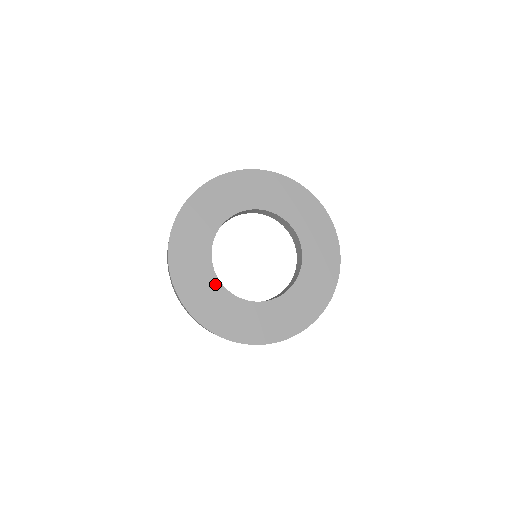
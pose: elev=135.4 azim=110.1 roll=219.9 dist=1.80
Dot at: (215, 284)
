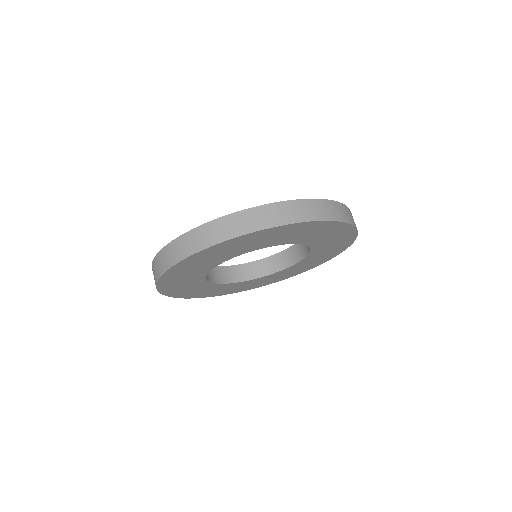
Dot at: (206, 284)
